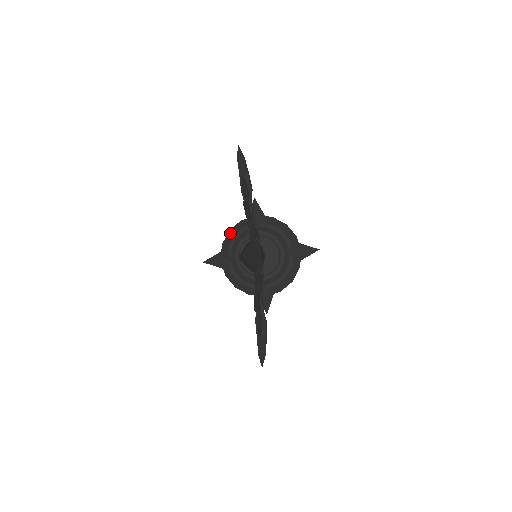
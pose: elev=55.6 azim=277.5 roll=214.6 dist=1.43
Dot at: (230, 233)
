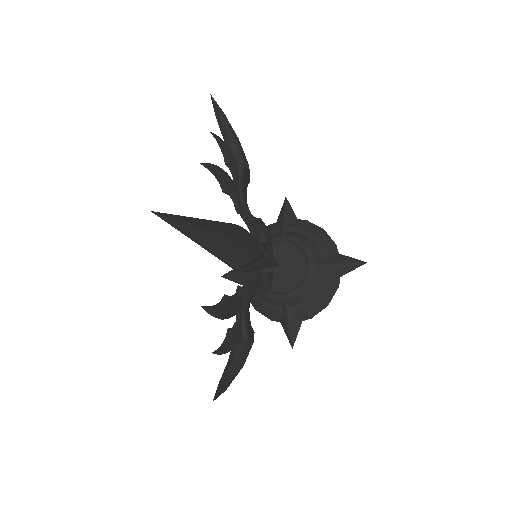
Dot at: occluded
